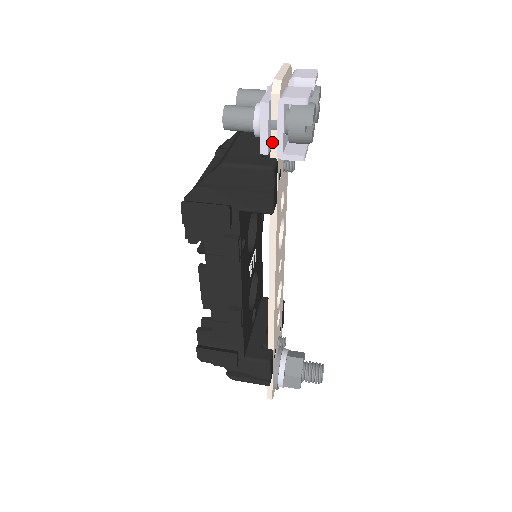
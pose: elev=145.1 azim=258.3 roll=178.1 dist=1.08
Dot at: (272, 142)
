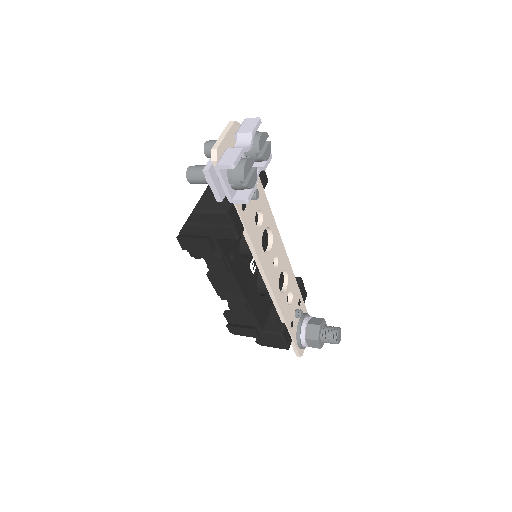
Dot at: occluded
